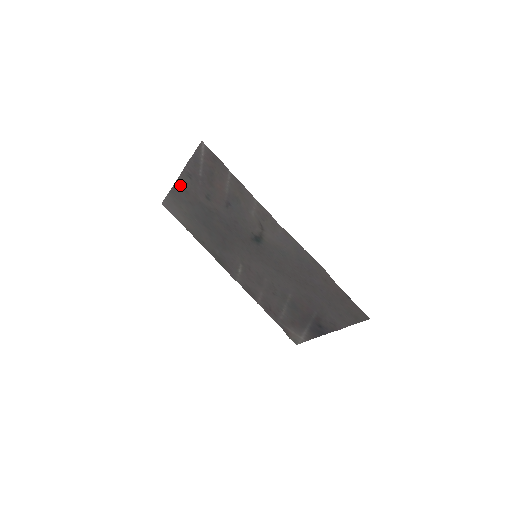
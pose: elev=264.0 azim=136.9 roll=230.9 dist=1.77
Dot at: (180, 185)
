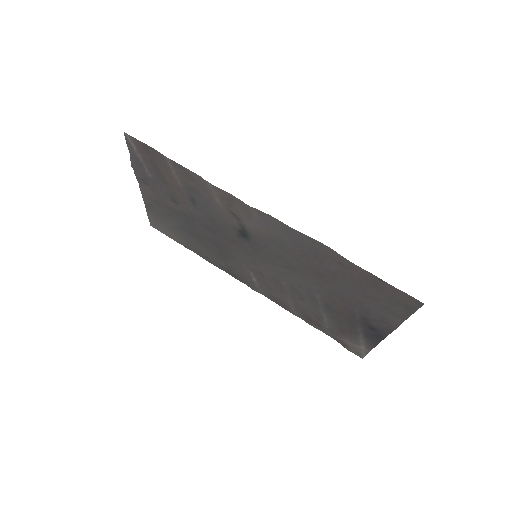
Dot at: (147, 197)
